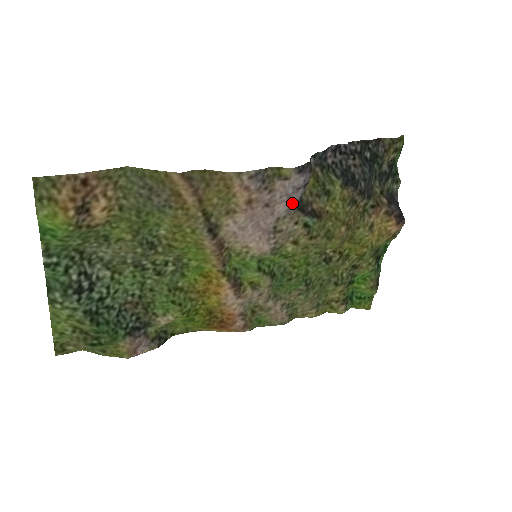
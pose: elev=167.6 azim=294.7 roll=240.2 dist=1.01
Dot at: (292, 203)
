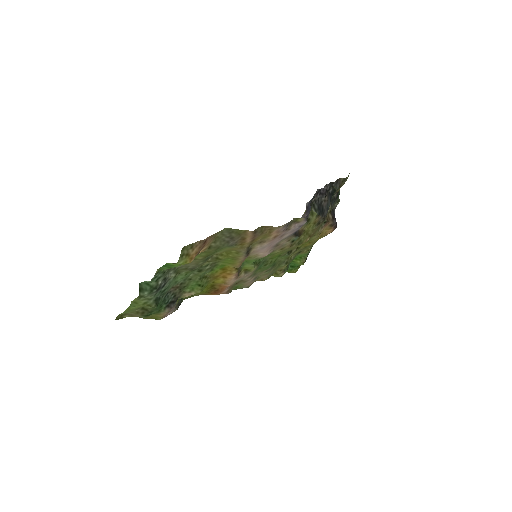
Dot at: (293, 232)
